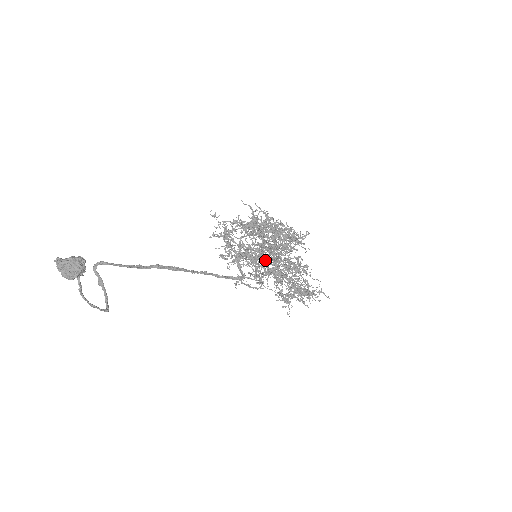
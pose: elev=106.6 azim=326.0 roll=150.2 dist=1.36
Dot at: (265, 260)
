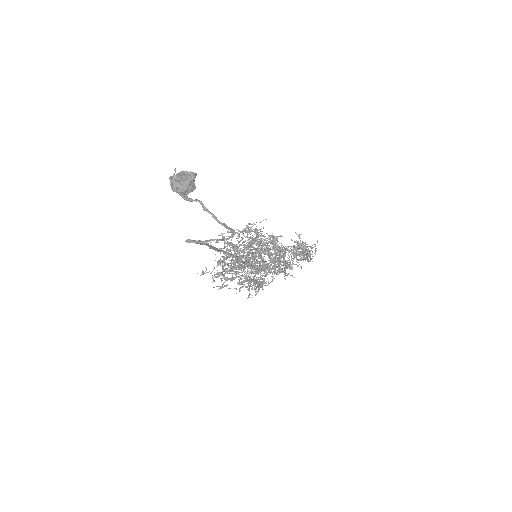
Dot at: occluded
